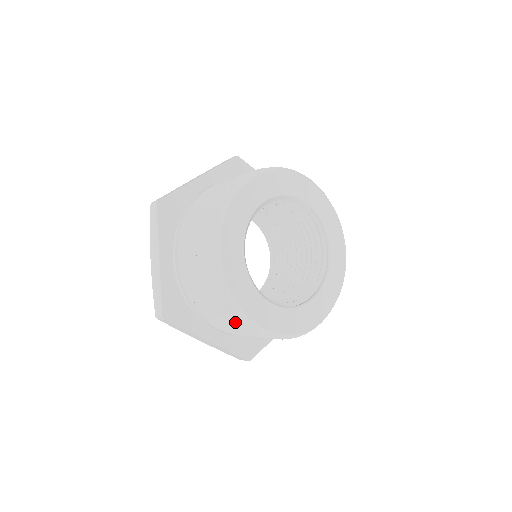
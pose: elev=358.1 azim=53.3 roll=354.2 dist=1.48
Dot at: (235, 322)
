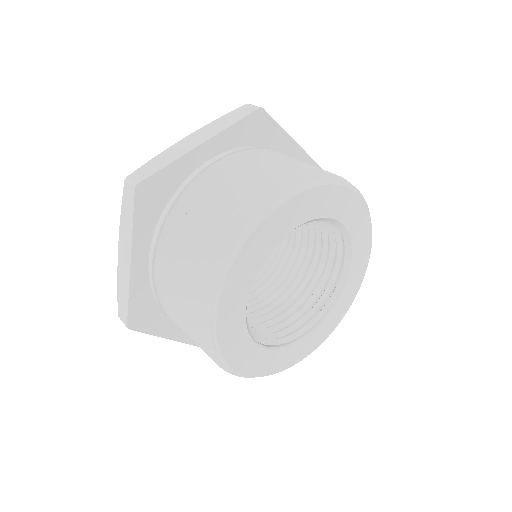
Dot at: (197, 275)
